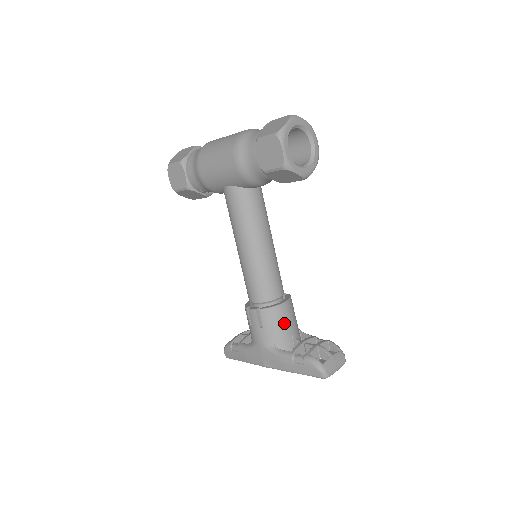
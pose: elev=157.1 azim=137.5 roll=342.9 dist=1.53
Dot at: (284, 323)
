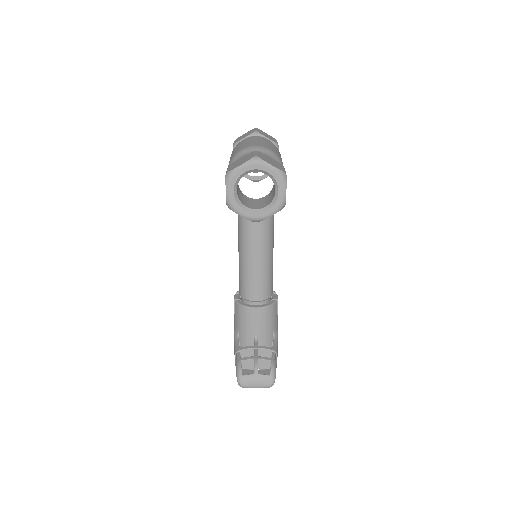
Dot at: (249, 323)
